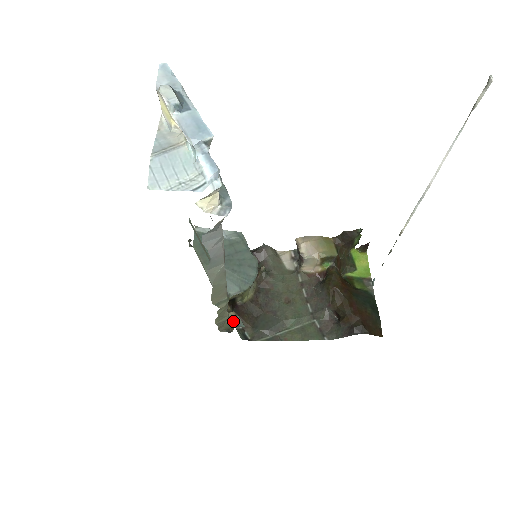
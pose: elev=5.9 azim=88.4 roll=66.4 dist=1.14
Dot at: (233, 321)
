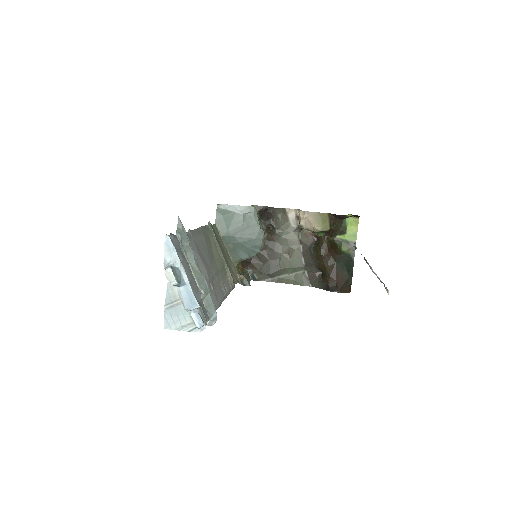
Dot at: (242, 282)
